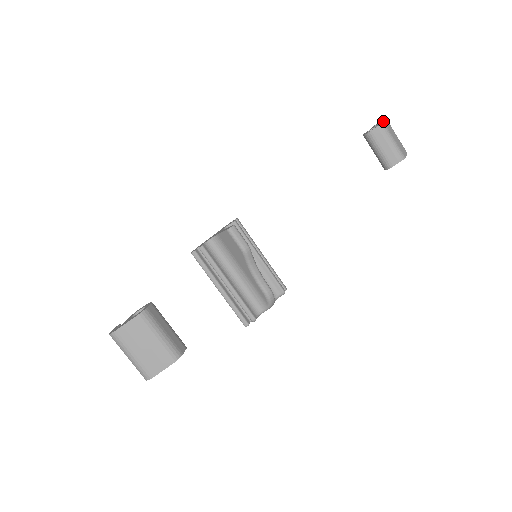
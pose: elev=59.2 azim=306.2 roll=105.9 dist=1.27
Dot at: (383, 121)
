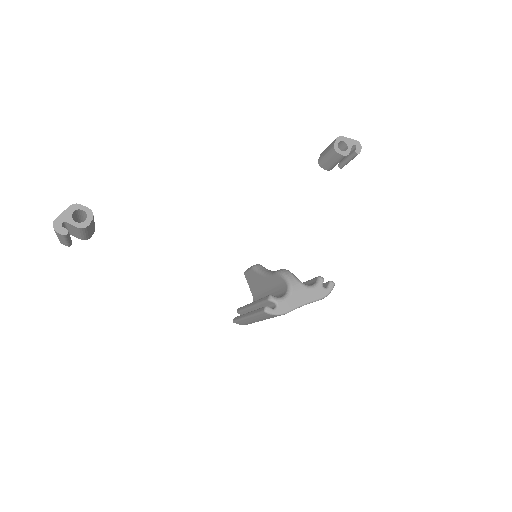
Dot at: occluded
